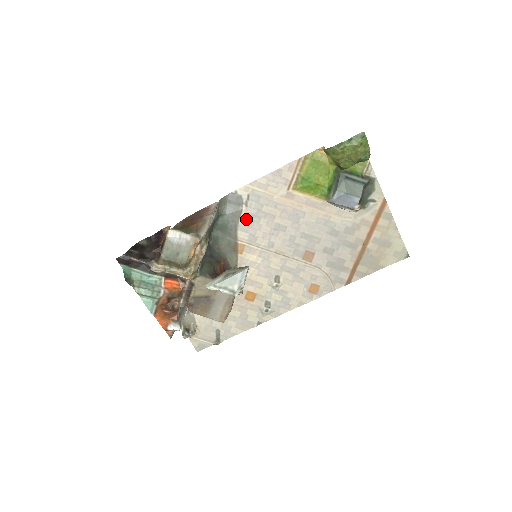
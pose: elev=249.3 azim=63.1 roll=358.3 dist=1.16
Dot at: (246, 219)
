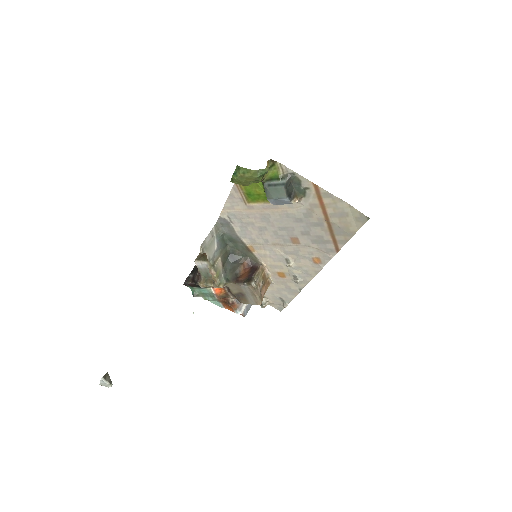
Dot at: (239, 230)
